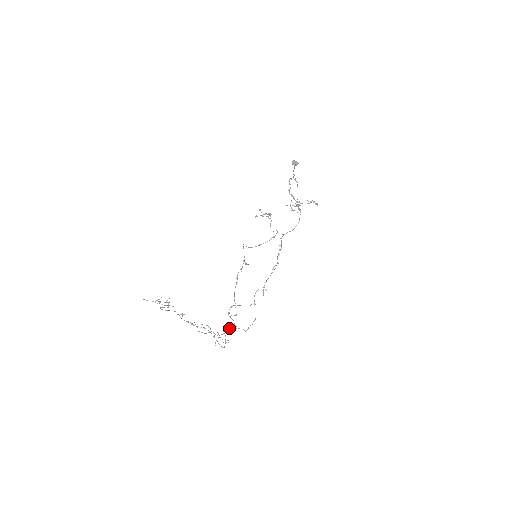
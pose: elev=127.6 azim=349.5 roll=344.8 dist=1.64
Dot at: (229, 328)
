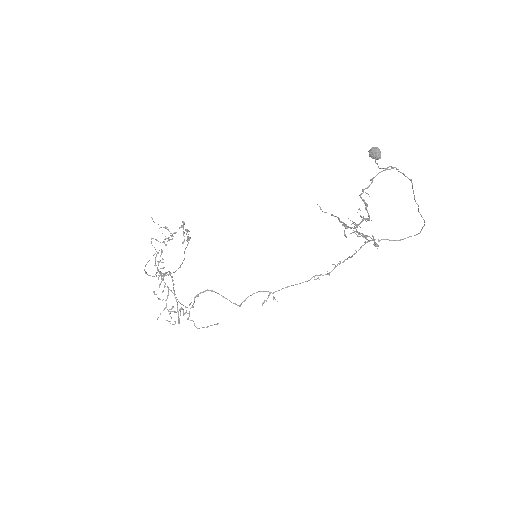
Dot at: (186, 311)
